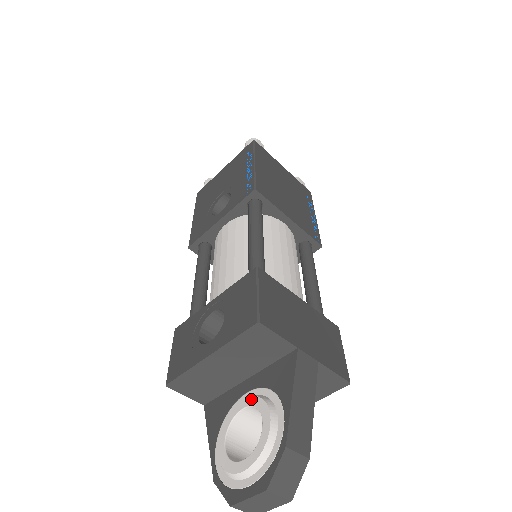
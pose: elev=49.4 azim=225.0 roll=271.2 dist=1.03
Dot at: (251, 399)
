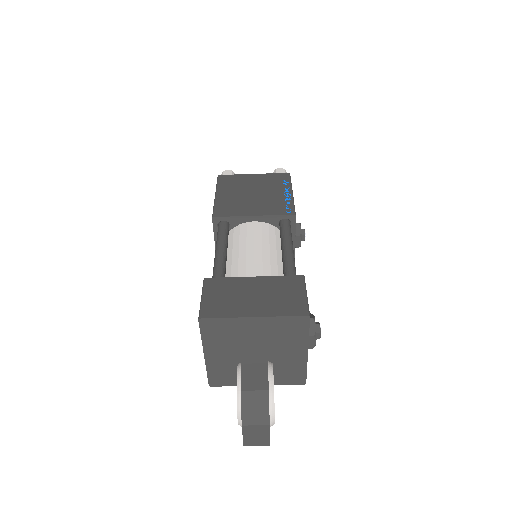
Dot at: occluded
